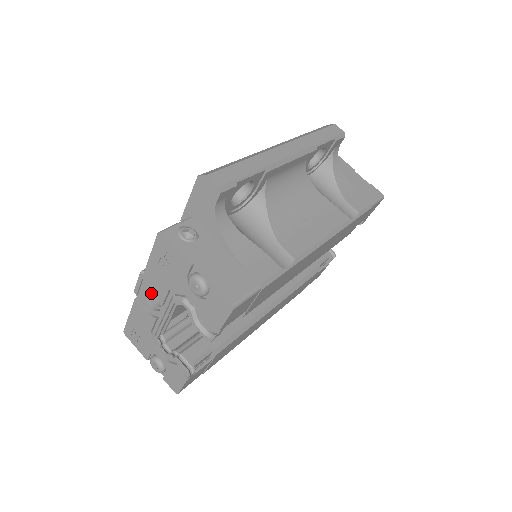
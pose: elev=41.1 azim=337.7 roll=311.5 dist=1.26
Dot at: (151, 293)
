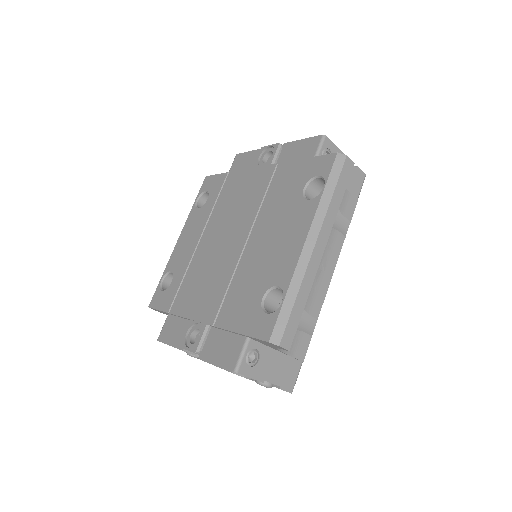
Dot at: occluded
